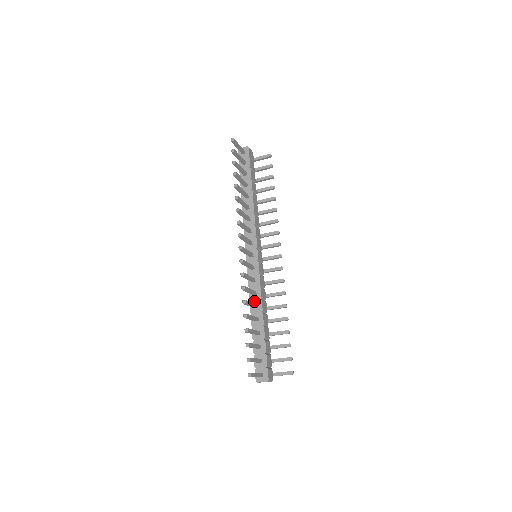
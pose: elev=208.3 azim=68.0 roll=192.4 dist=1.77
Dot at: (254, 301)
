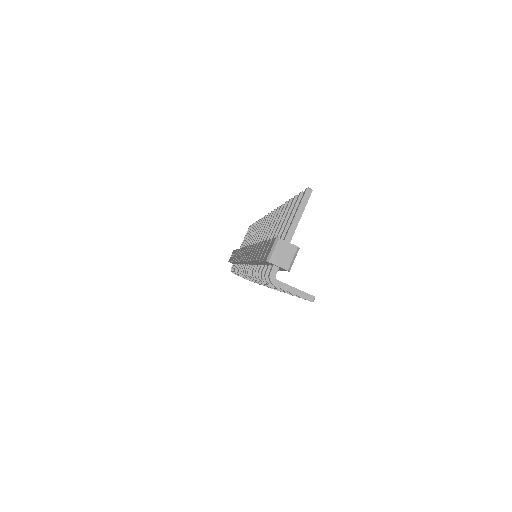
Dot at: occluded
